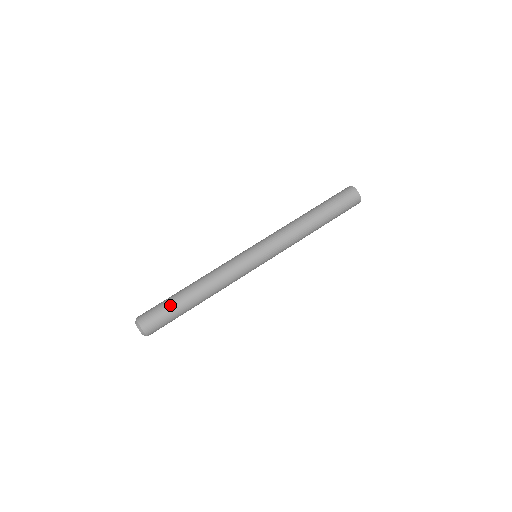
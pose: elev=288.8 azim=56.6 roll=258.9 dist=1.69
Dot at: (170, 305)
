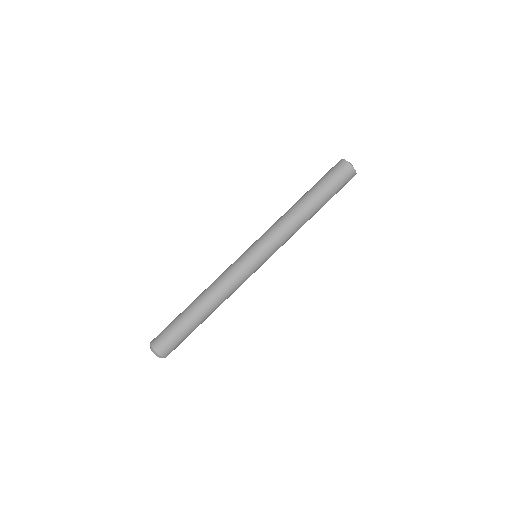
Dot at: (182, 327)
